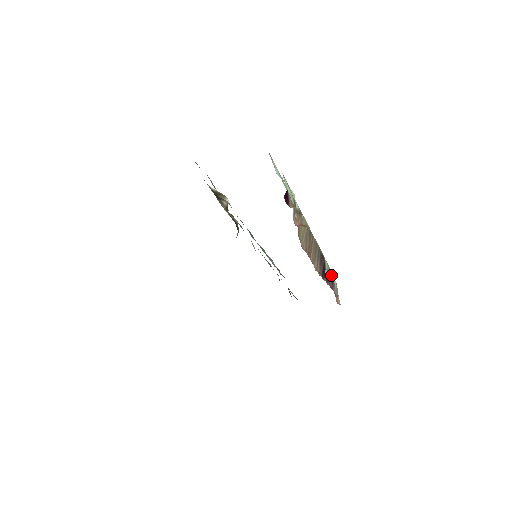
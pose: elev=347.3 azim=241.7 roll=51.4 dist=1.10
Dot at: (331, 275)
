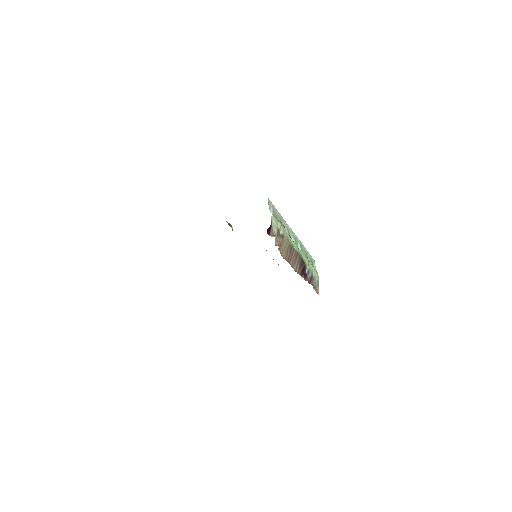
Dot at: (312, 273)
